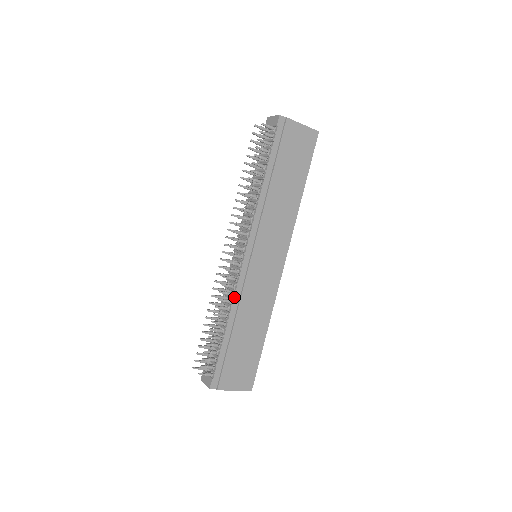
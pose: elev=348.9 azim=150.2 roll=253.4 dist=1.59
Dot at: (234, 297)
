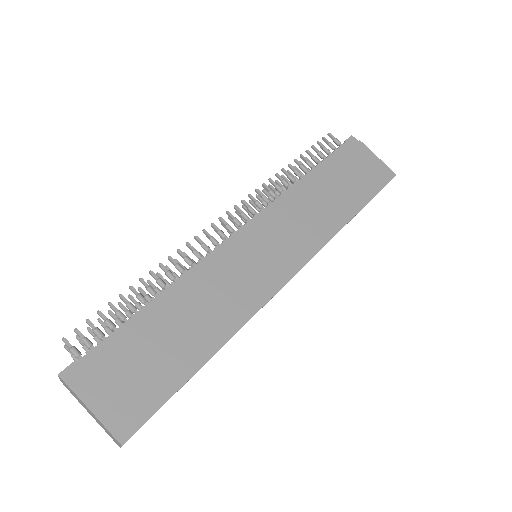
Dot at: (193, 267)
